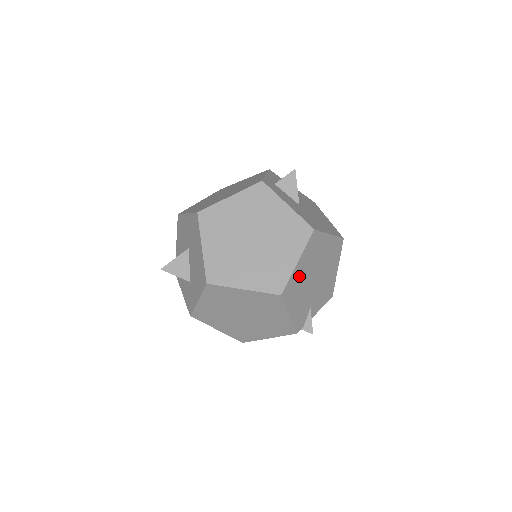
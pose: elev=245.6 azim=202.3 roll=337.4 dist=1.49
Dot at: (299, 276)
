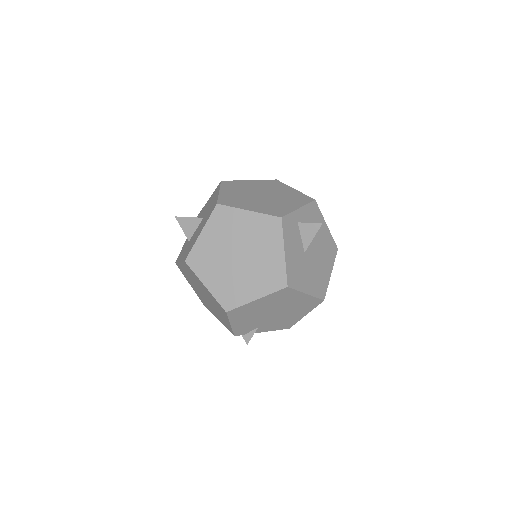
Dot at: (254, 307)
